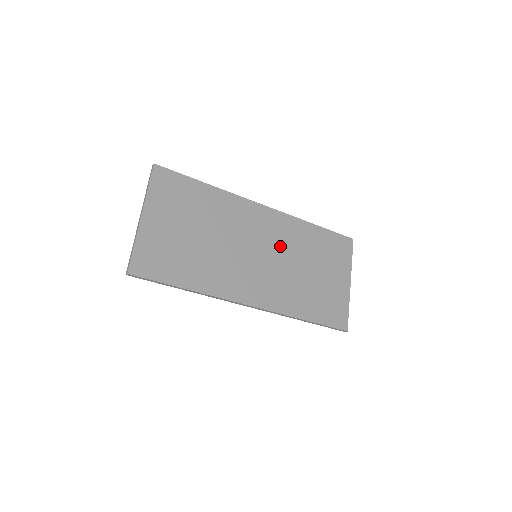
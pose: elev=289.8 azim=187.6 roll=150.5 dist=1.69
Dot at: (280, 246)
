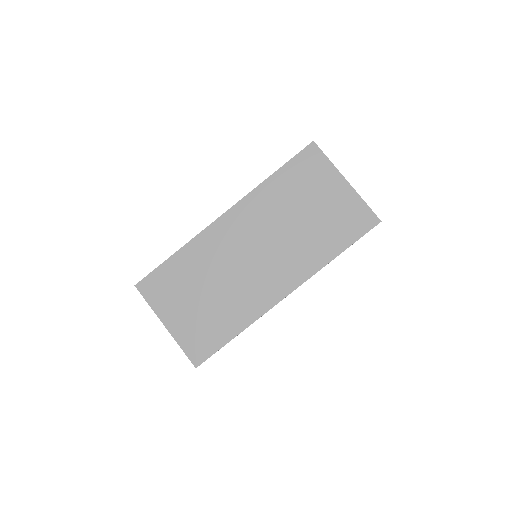
Dot at: (264, 228)
